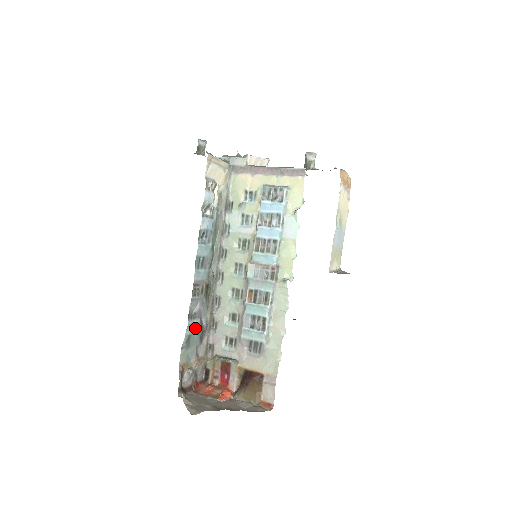
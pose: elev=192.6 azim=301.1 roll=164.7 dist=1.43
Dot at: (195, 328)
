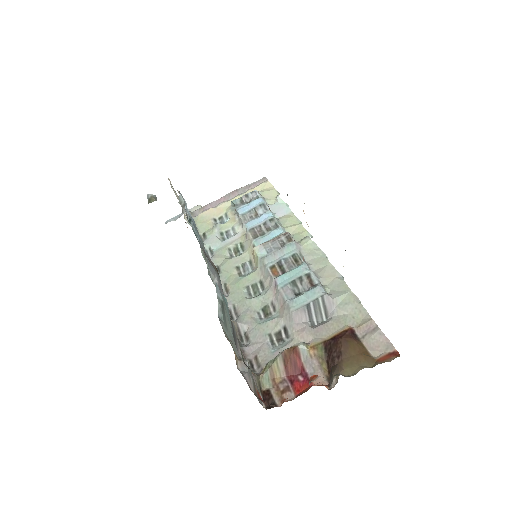
Dot at: (224, 303)
